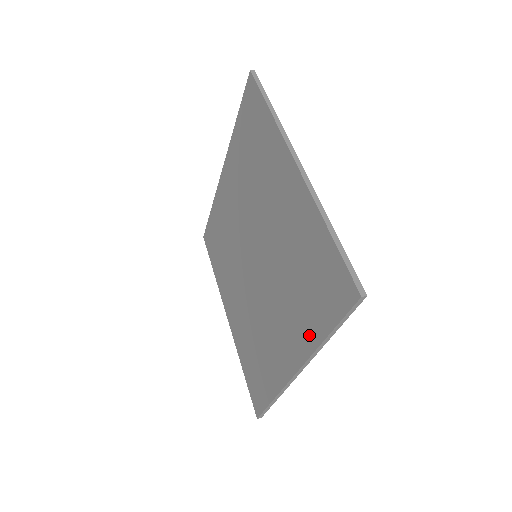
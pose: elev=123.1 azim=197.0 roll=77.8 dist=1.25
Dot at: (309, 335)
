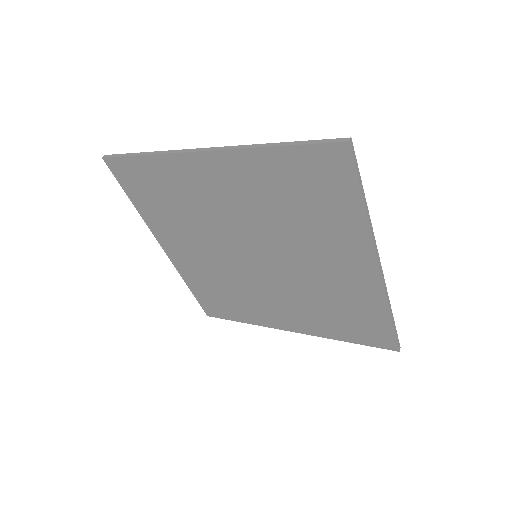
Dot at: (354, 229)
